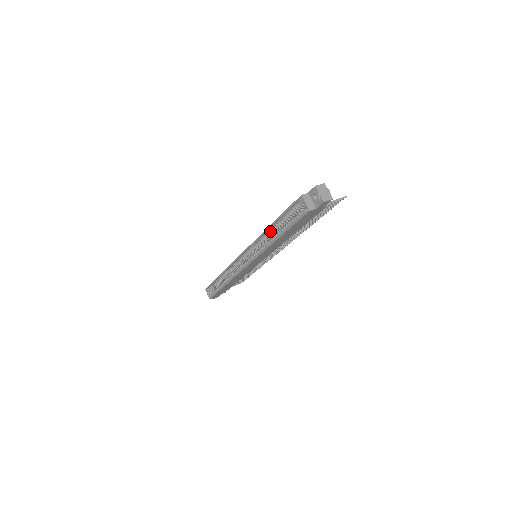
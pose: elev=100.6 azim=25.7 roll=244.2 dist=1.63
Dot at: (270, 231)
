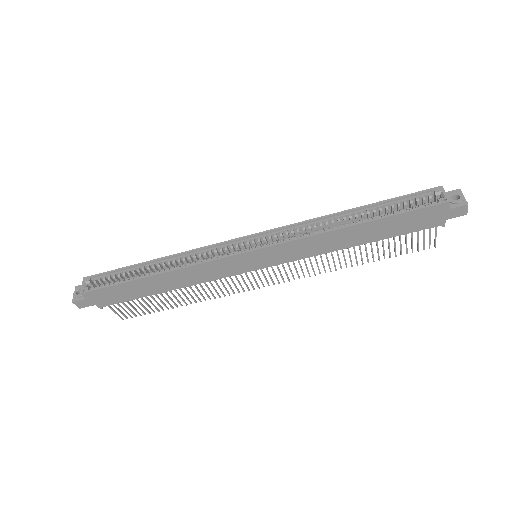
Dot at: (339, 218)
